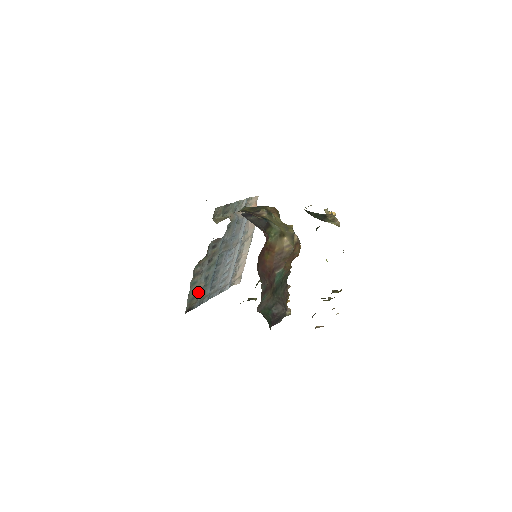
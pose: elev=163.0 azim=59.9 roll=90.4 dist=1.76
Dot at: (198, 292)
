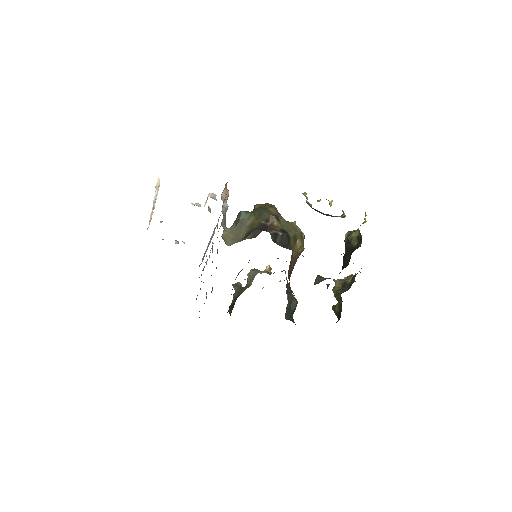
Dot at: occluded
